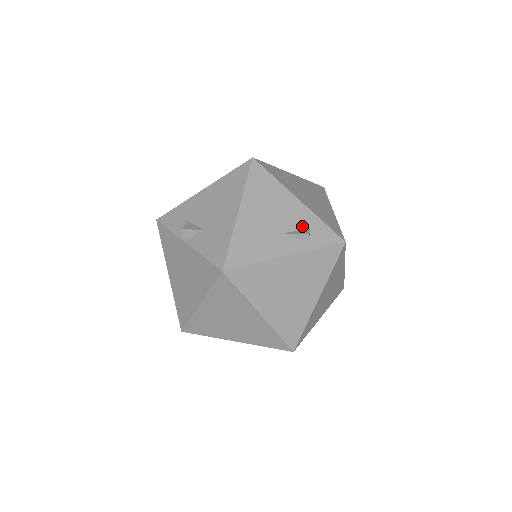
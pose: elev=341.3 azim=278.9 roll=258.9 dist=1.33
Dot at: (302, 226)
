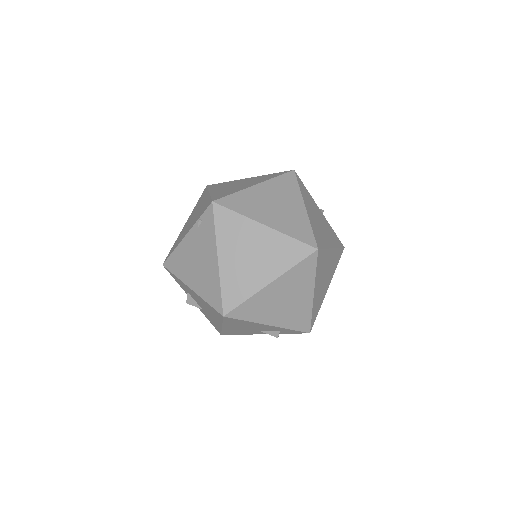
Dot at: (274, 330)
